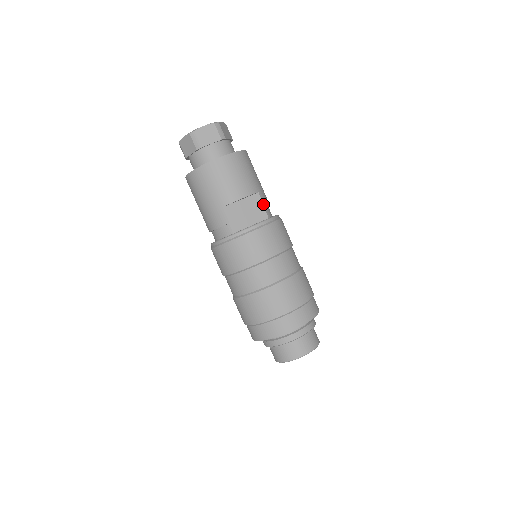
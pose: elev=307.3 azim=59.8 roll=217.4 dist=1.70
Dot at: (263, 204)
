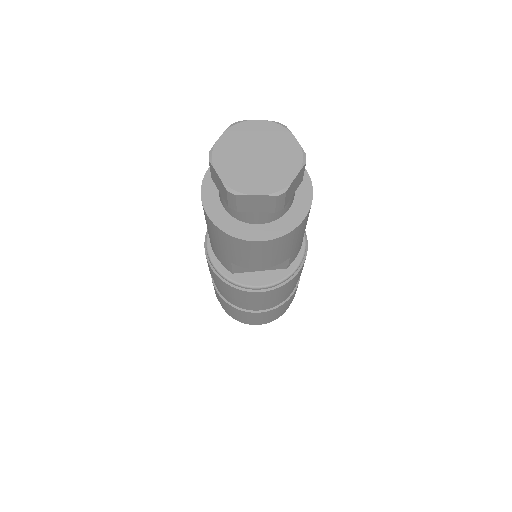
Dot at: (288, 264)
